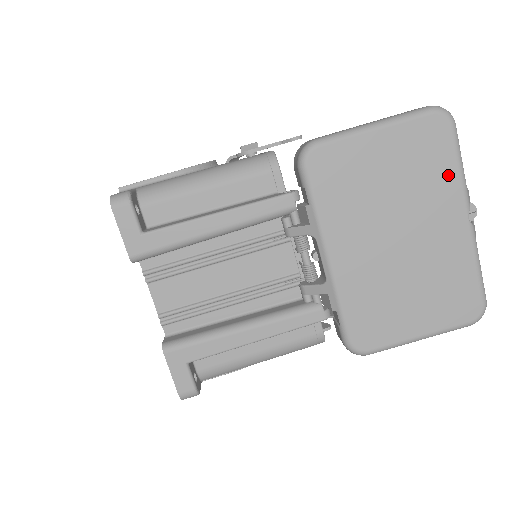
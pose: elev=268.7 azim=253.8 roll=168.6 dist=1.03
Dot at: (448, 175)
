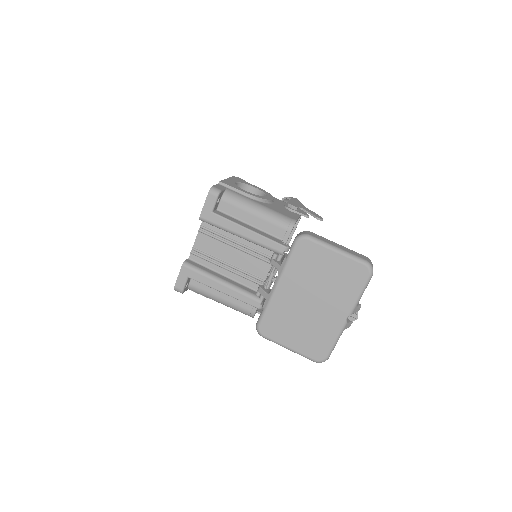
Dot at: (352, 294)
